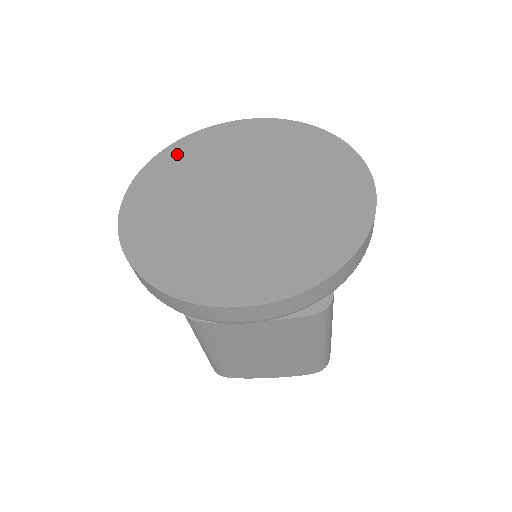
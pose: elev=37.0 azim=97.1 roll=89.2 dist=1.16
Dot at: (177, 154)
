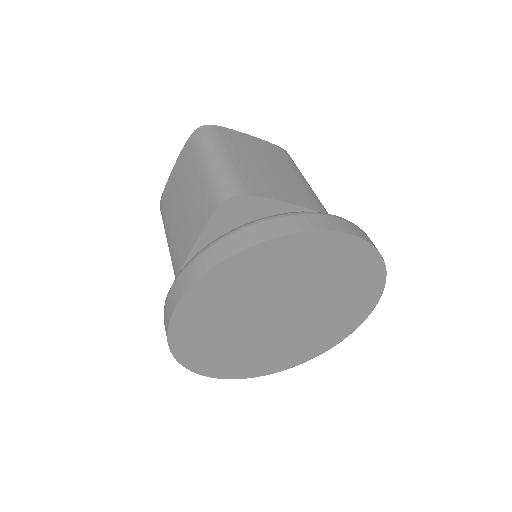
Dot at: (257, 260)
